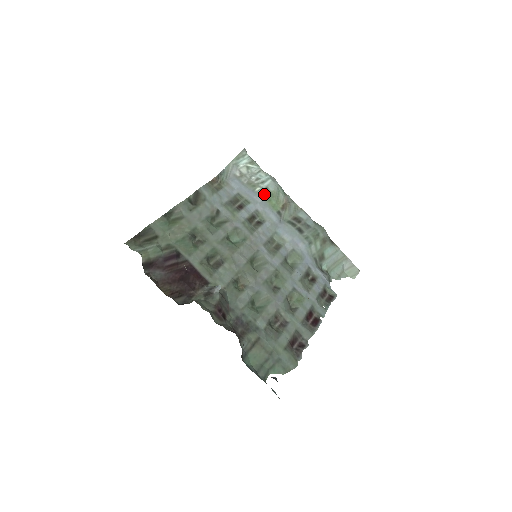
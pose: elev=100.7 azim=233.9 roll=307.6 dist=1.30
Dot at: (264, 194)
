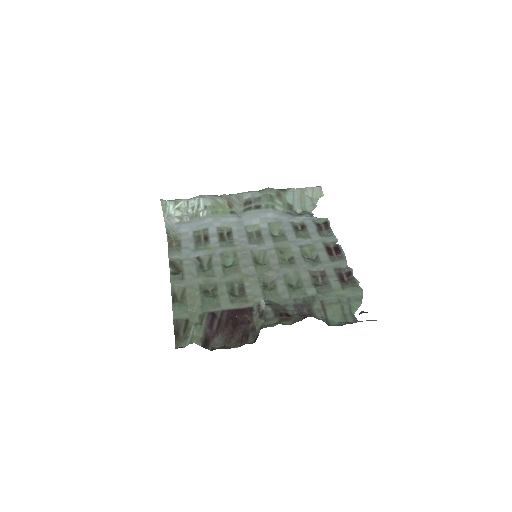
Dot at: (209, 213)
